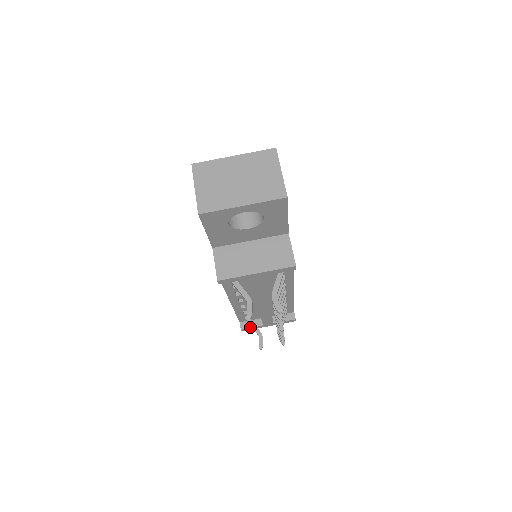
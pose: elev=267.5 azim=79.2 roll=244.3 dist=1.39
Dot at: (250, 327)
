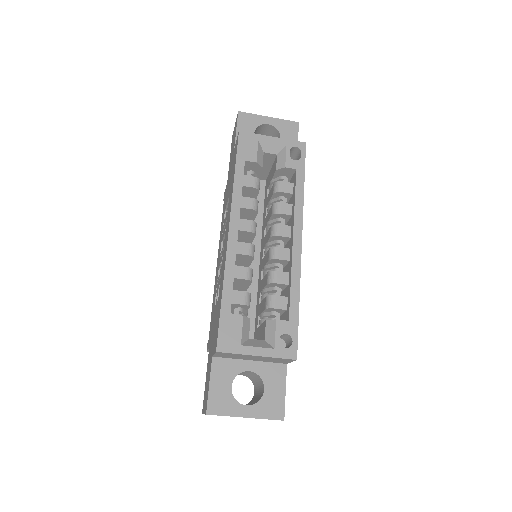
Dot at: occluded
